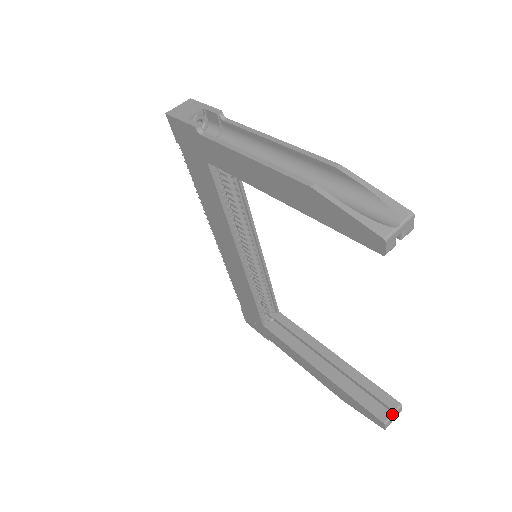
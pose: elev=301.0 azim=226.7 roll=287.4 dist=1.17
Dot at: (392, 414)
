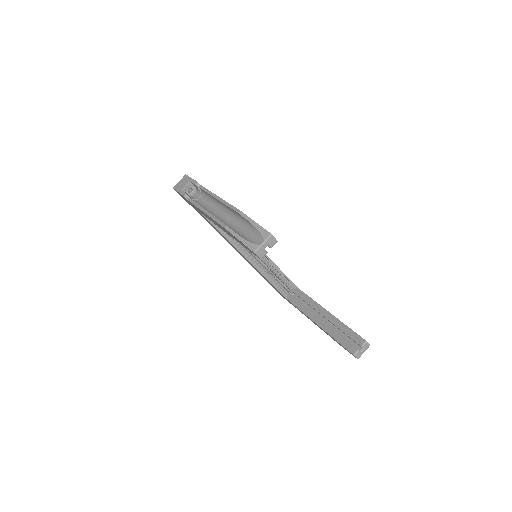
Dot at: (361, 348)
